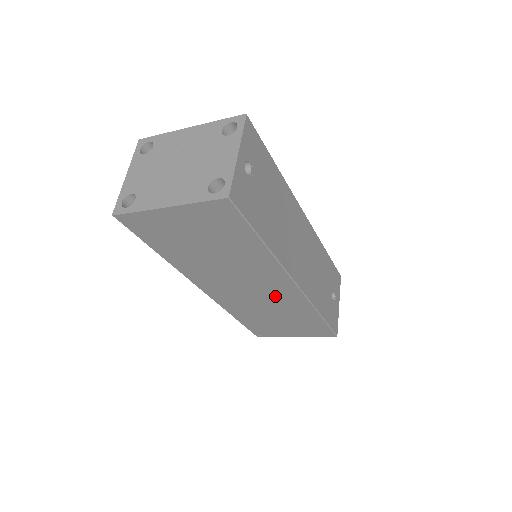
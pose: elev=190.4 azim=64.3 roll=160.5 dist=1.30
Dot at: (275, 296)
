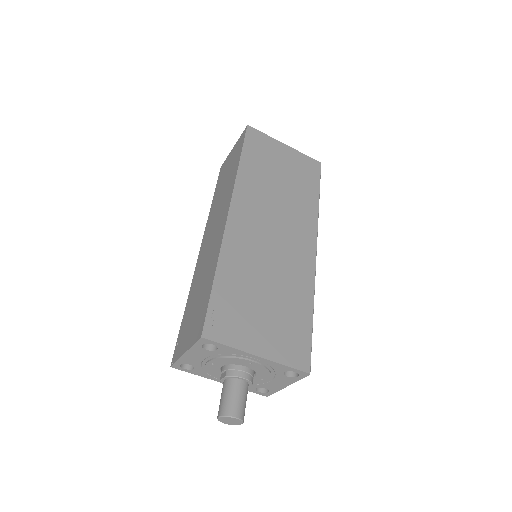
Dot at: (290, 256)
